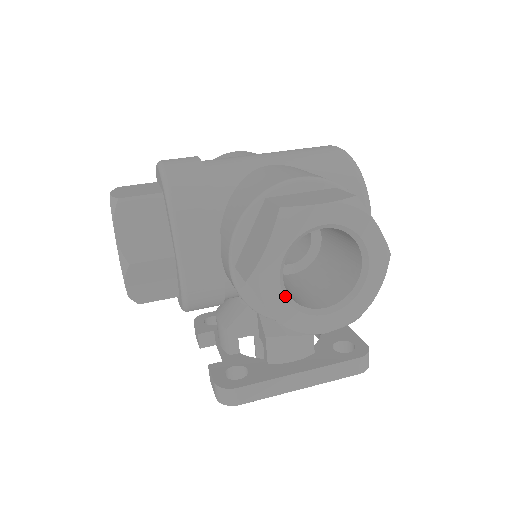
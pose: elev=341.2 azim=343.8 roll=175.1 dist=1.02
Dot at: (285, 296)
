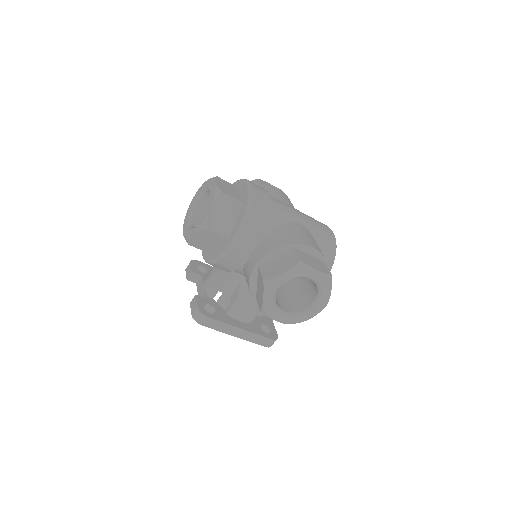
Dot at: (274, 296)
